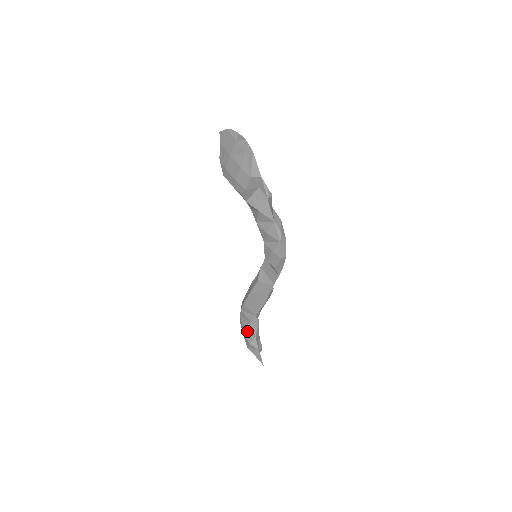
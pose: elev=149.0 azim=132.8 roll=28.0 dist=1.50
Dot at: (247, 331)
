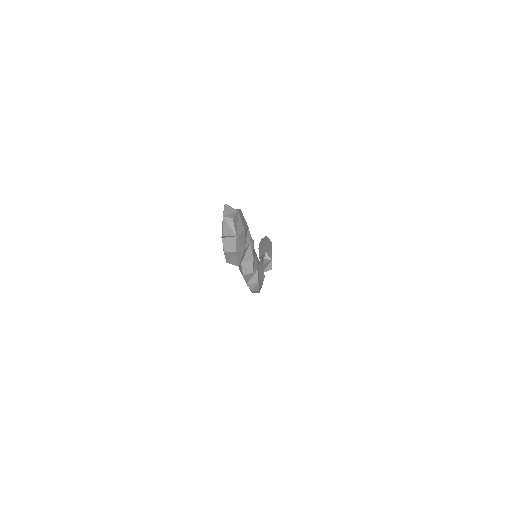
Dot at: occluded
